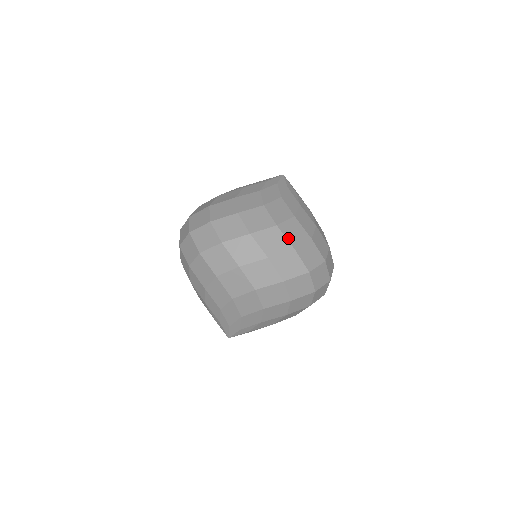
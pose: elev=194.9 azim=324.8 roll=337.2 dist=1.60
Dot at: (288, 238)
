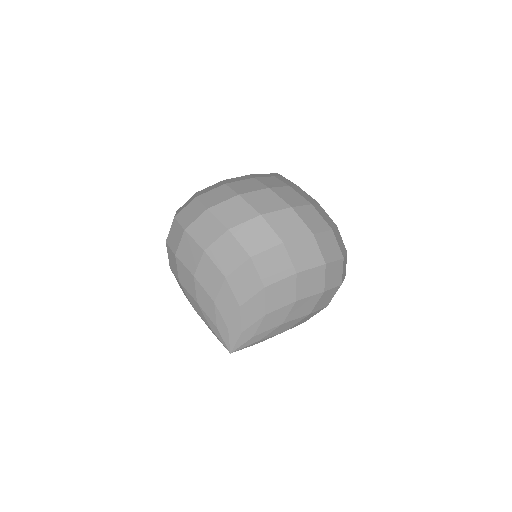
Dot at: (342, 241)
